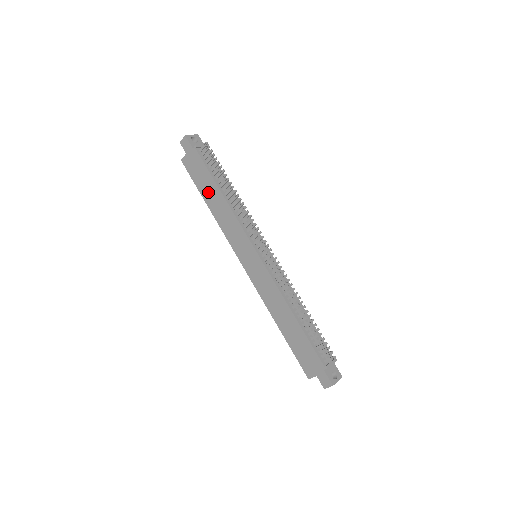
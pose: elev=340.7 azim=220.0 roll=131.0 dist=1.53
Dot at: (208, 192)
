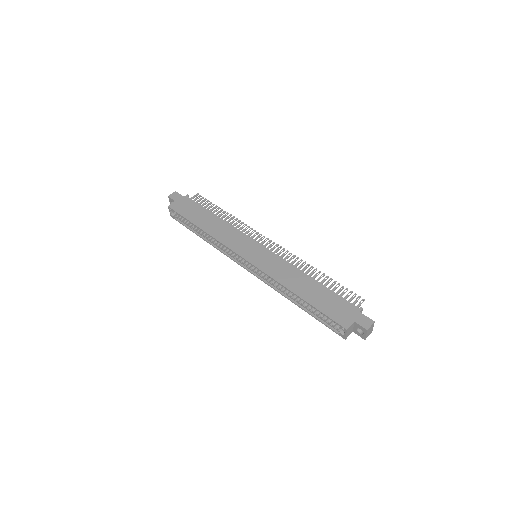
Dot at: (201, 219)
